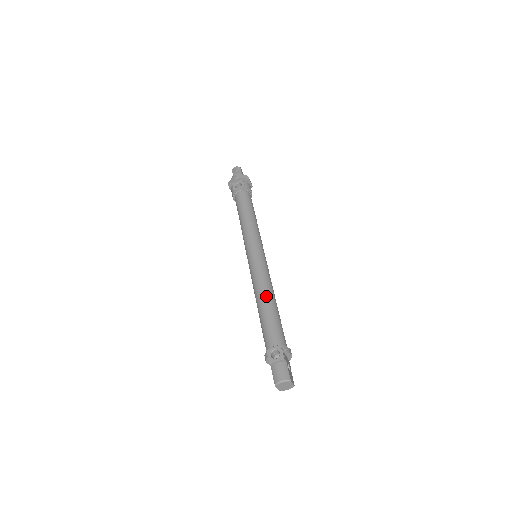
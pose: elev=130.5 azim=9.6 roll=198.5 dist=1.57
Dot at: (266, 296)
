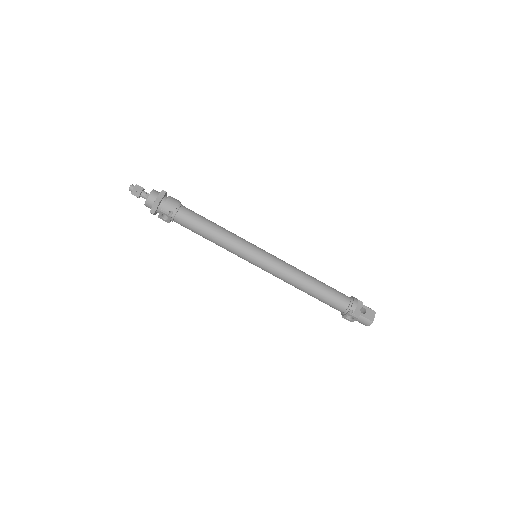
Dot at: (302, 288)
